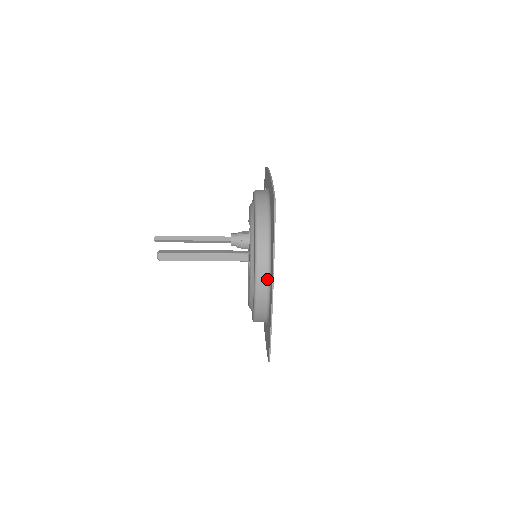
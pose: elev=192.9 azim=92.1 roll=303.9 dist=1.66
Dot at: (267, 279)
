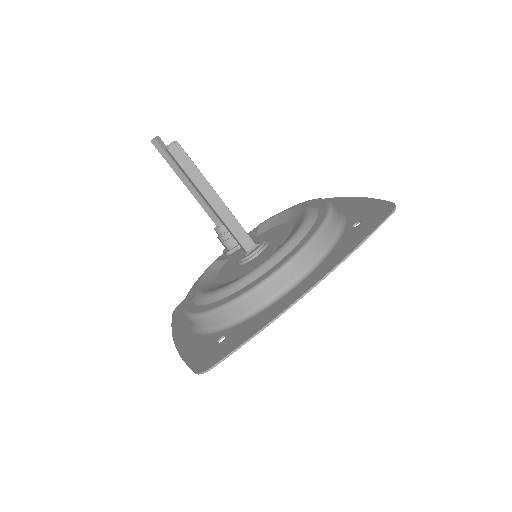
Dot at: (299, 275)
